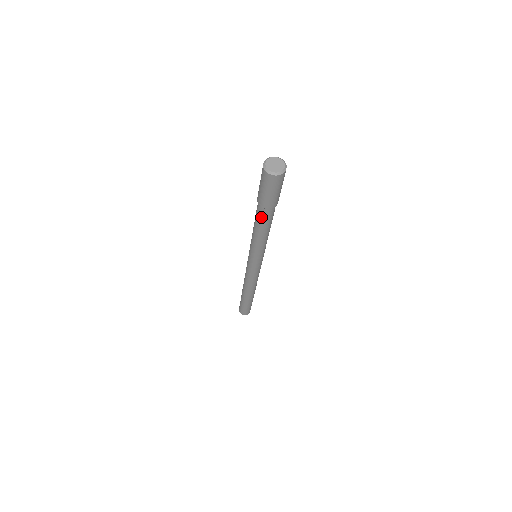
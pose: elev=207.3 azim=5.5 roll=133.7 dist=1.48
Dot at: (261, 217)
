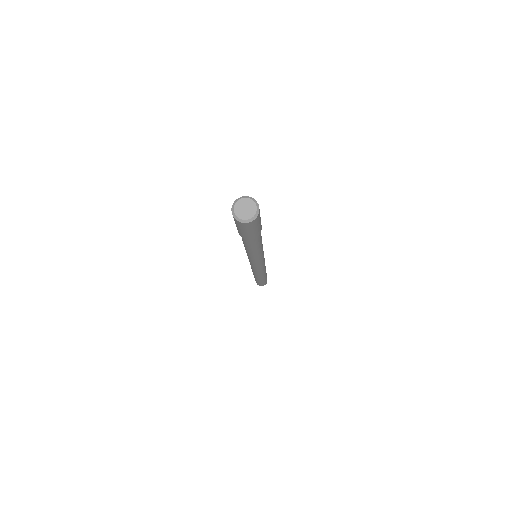
Dot at: (245, 241)
